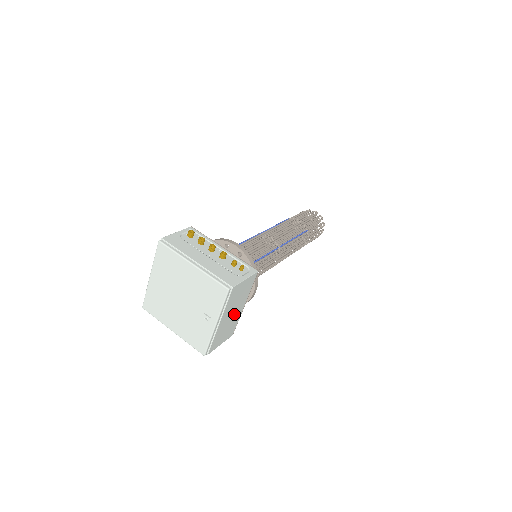
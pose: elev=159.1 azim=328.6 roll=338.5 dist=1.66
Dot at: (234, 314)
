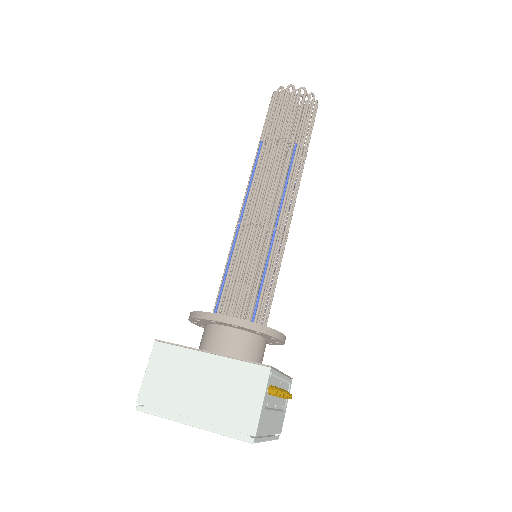
Dot at: occluded
